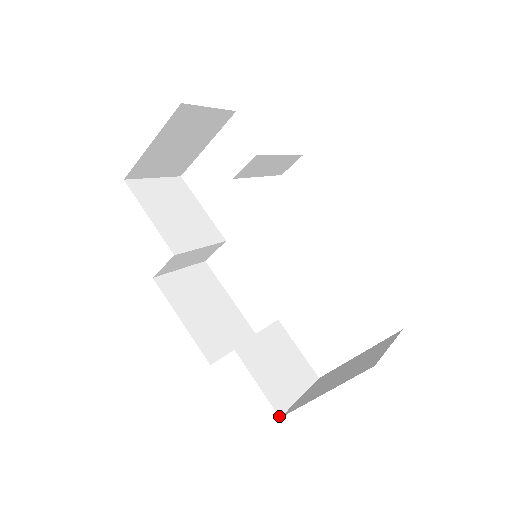
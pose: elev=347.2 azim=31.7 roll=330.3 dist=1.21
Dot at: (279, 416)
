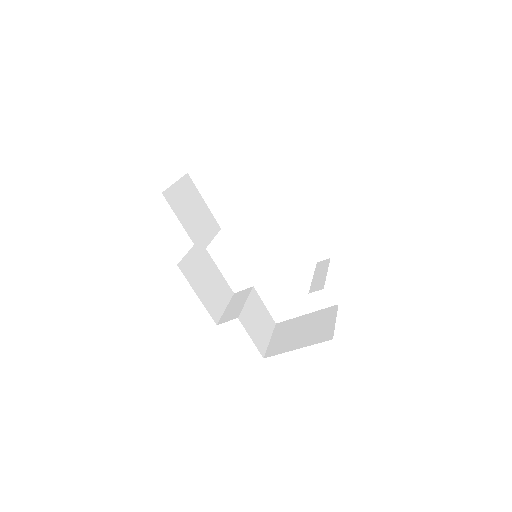
Dot at: (263, 357)
